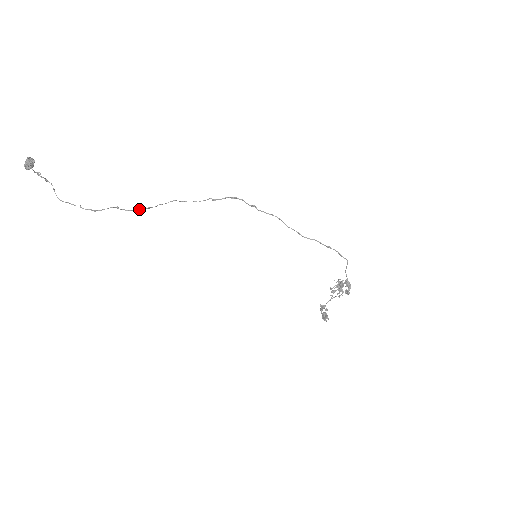
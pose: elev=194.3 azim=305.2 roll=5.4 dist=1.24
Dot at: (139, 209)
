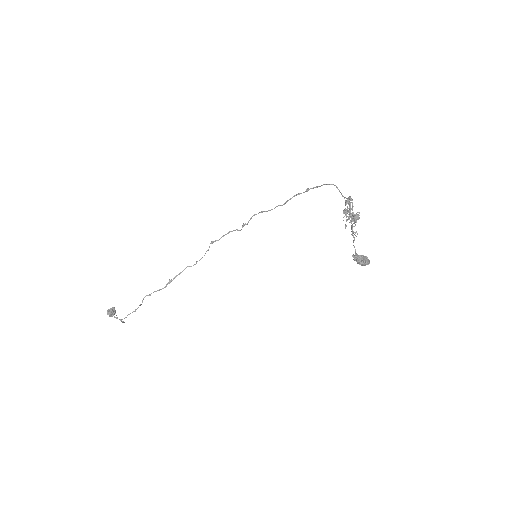
Dot at: (164, 287)
